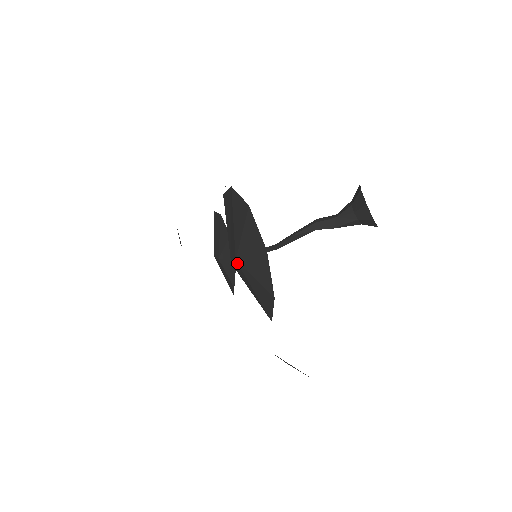
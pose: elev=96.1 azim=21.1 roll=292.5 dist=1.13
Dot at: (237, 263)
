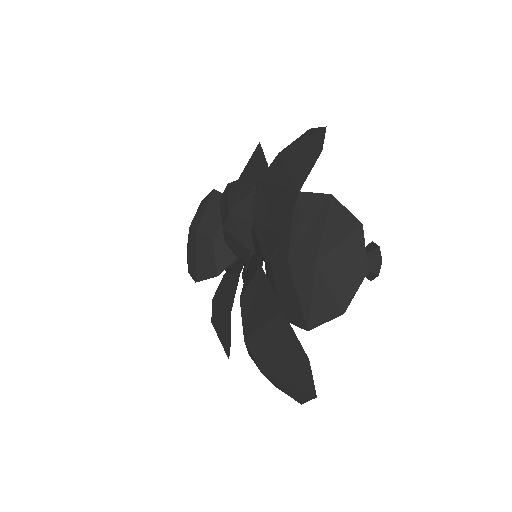
Dot at: (314, 266)
